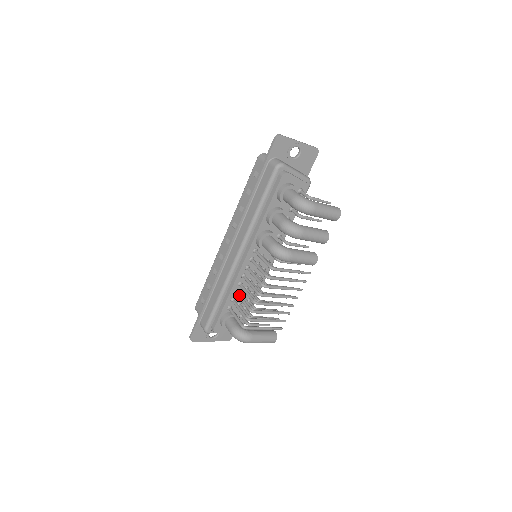
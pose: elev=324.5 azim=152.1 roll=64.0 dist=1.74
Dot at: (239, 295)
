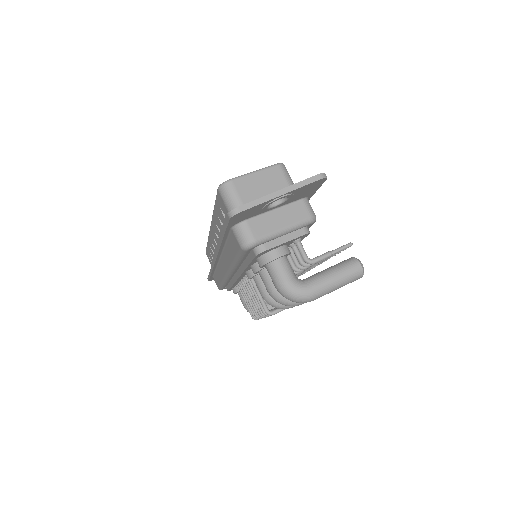
Dot at: (243, 290)
